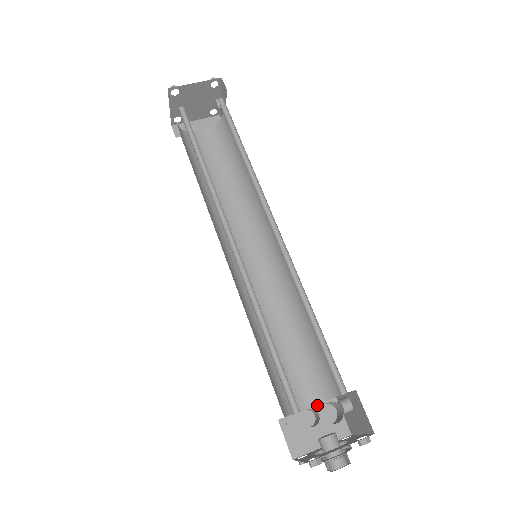
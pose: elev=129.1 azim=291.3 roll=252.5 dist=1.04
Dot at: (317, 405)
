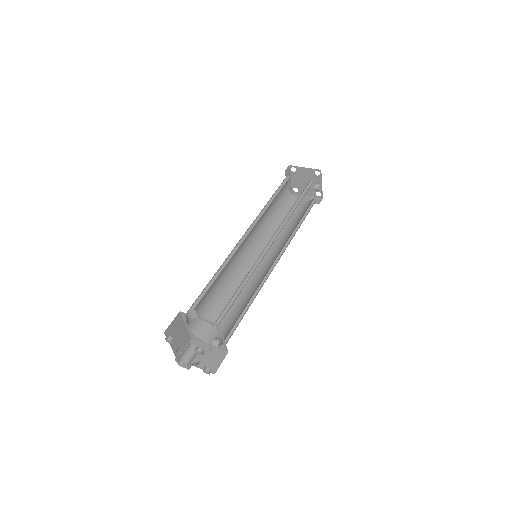
Dot at: (215, 348)
